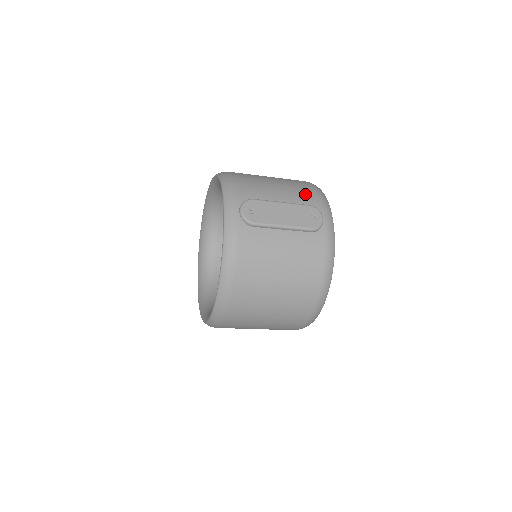
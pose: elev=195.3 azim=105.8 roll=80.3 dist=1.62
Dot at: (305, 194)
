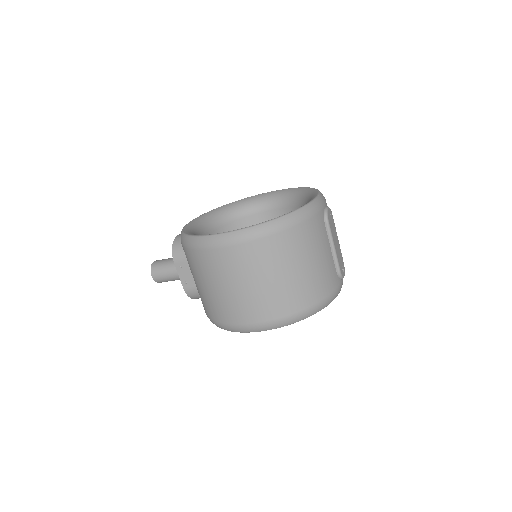
Dot at: occluded
